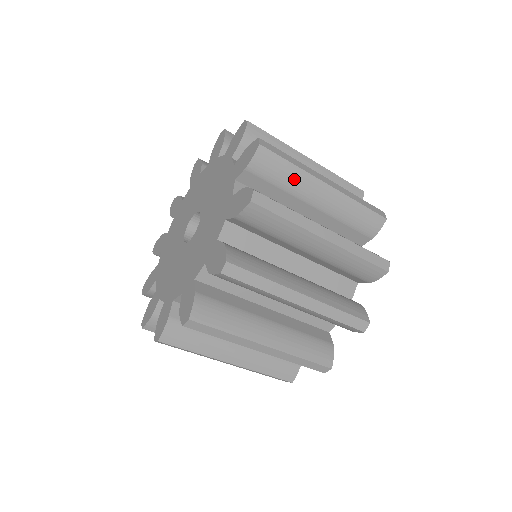
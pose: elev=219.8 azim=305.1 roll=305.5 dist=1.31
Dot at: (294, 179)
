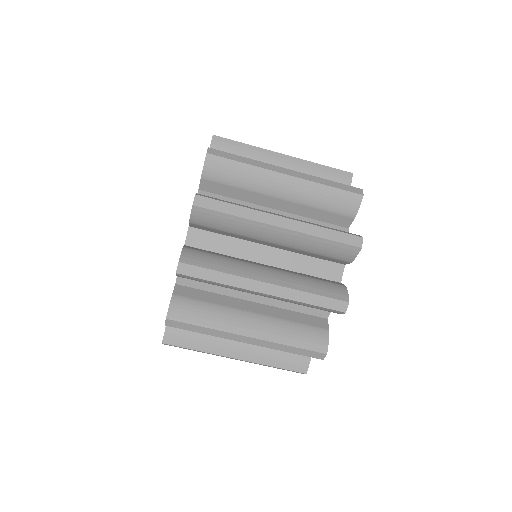
Dot at: (252, 155)
